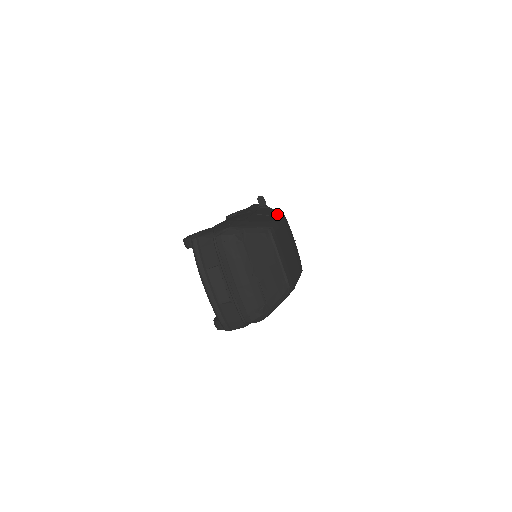
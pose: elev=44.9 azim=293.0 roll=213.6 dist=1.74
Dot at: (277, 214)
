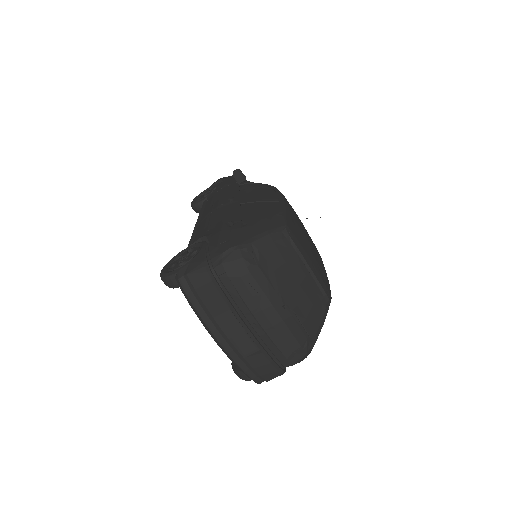
Dot at: (272, 194)
